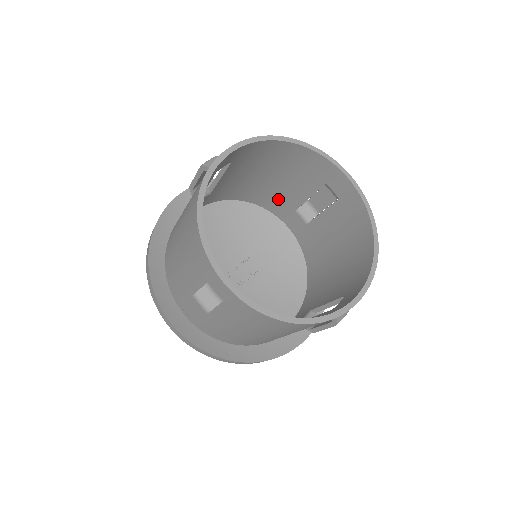
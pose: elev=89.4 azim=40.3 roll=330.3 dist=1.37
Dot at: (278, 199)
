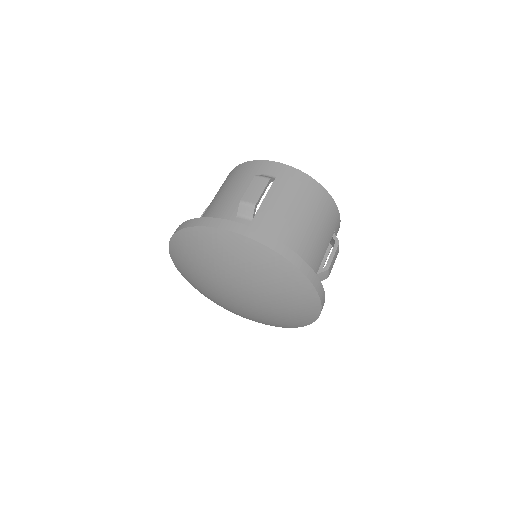
Dot at: occluded
